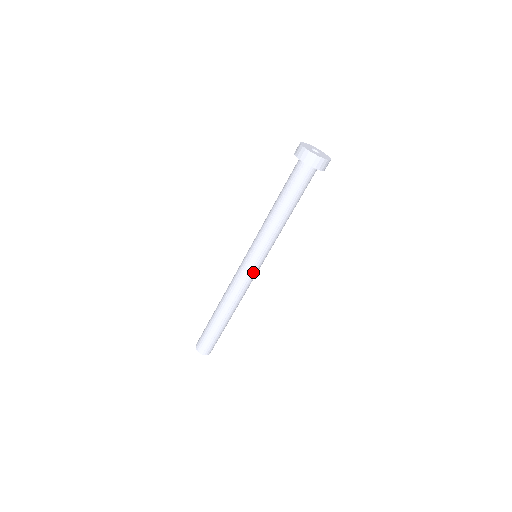
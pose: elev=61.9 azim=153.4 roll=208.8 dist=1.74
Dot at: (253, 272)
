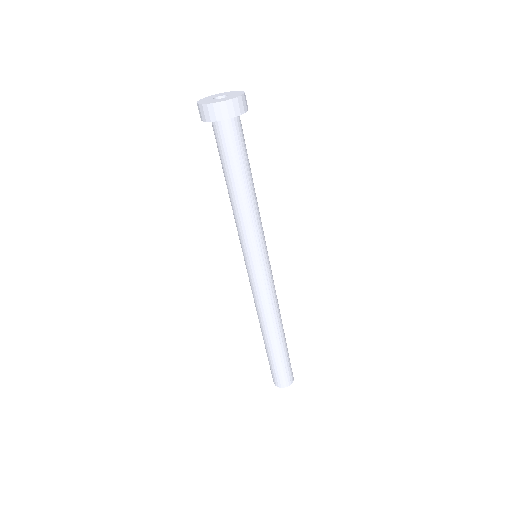
Dot at: (270, 271)
